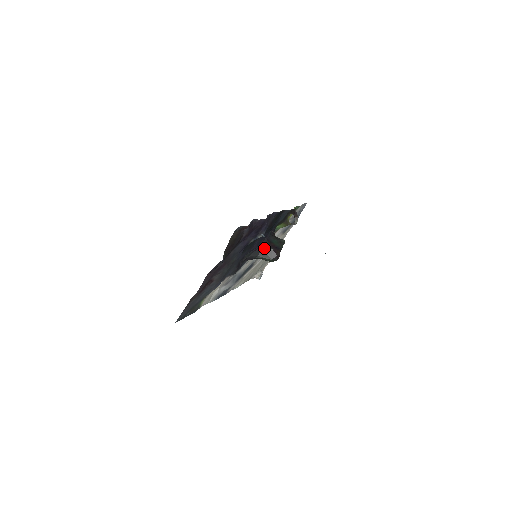
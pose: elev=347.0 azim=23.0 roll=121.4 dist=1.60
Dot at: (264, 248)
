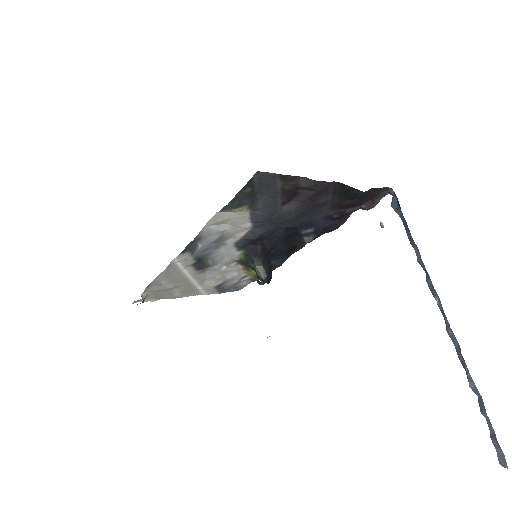
Dot at: (269, 259)
